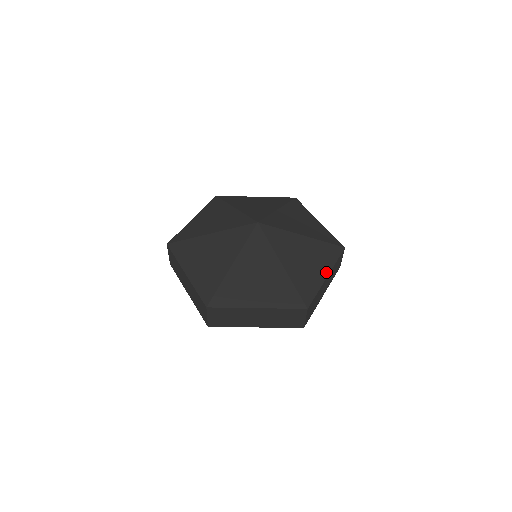
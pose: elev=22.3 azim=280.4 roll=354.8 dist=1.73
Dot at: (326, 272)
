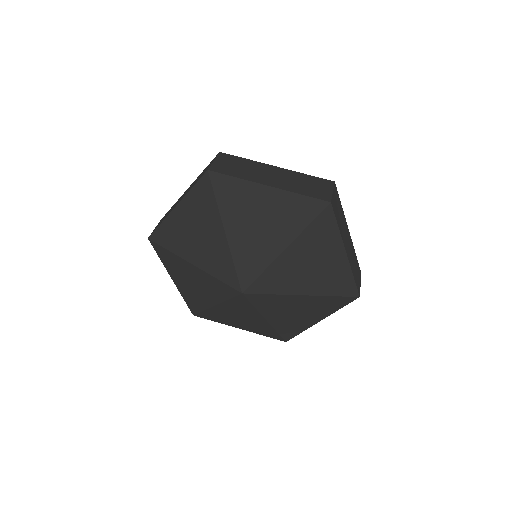
Dot at: occluded
